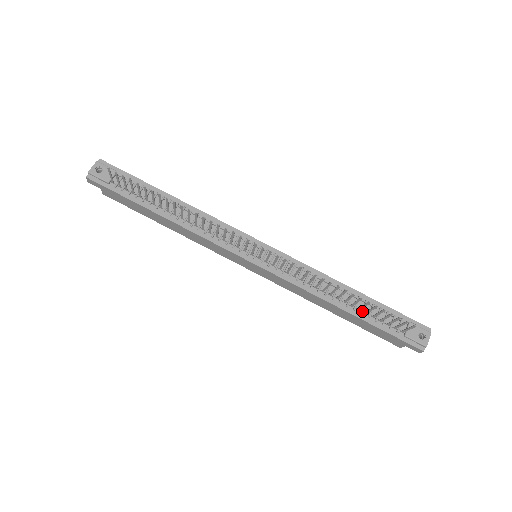
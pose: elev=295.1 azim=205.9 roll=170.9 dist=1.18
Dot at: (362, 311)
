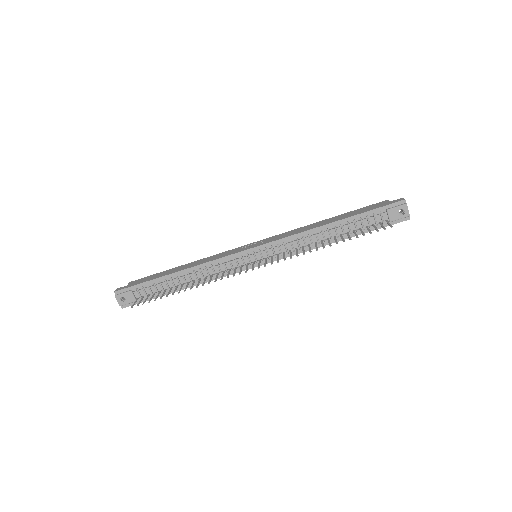
Dot at: (350, 232)
